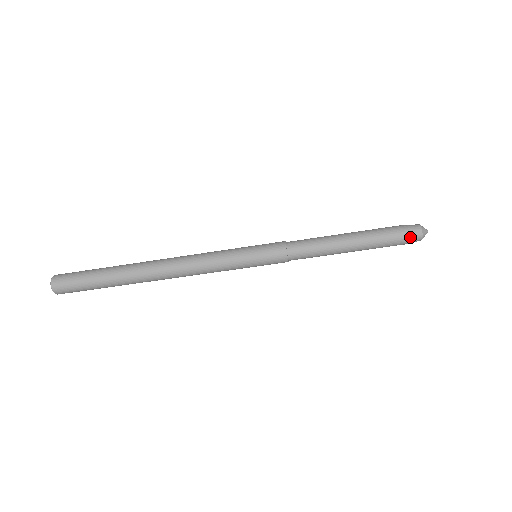
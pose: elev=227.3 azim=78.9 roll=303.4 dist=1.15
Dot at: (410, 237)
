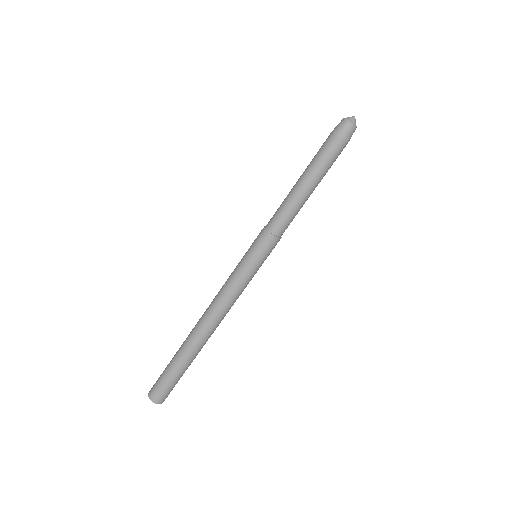
Dot at: (347, 137)
